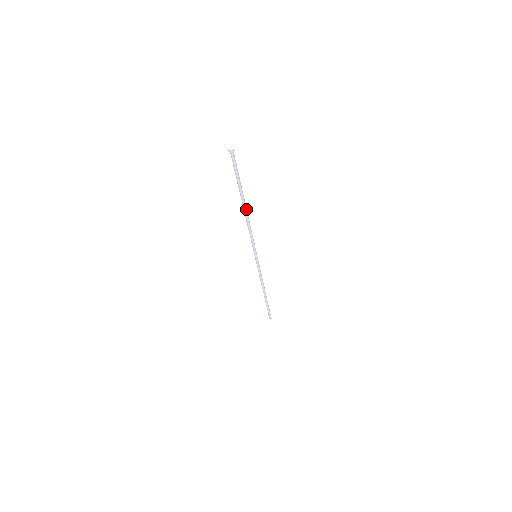
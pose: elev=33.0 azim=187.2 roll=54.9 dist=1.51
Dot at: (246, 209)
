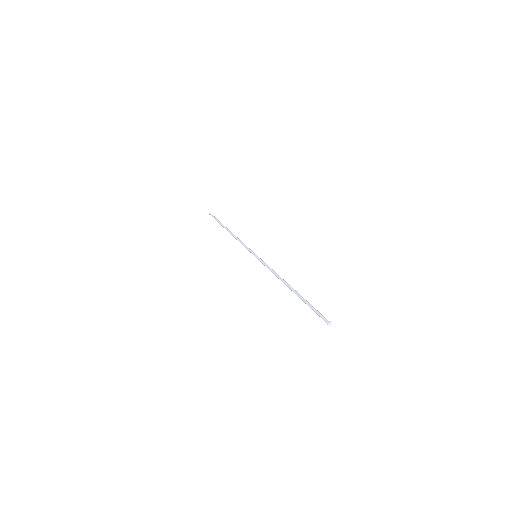
Dot at: (290, 287)
